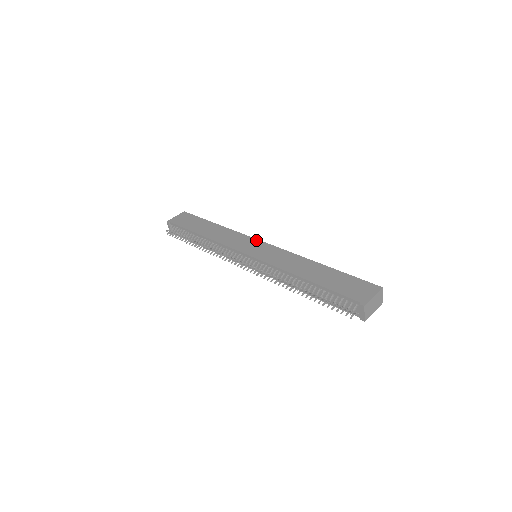
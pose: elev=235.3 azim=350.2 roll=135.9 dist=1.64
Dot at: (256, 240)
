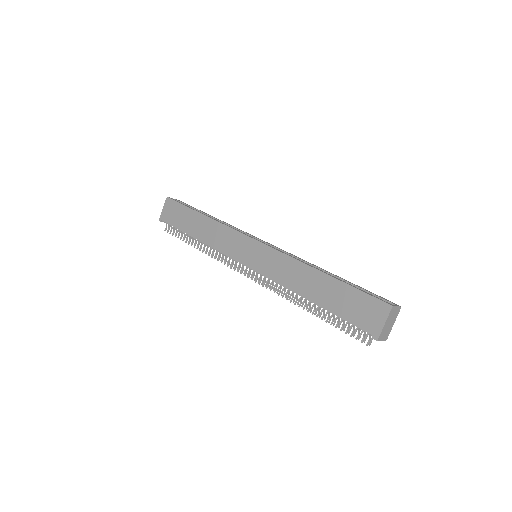
Dot at: (247, 238)
